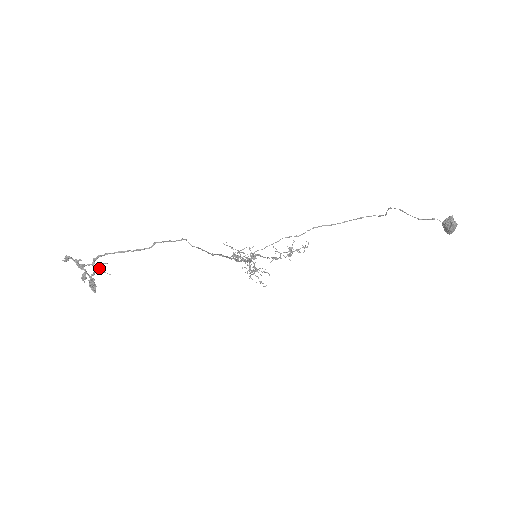
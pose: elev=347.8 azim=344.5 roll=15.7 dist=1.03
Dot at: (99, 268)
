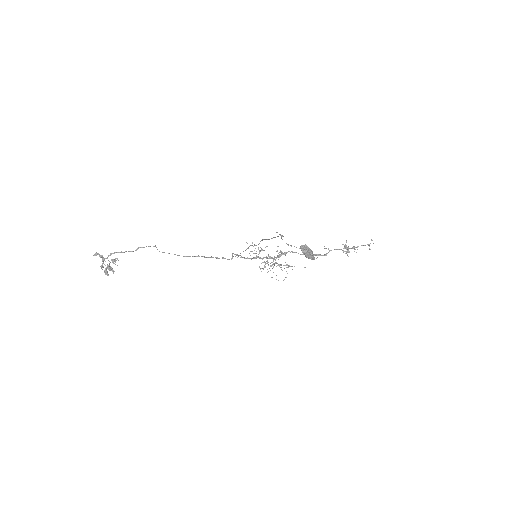
Dot at: (112, 261)
